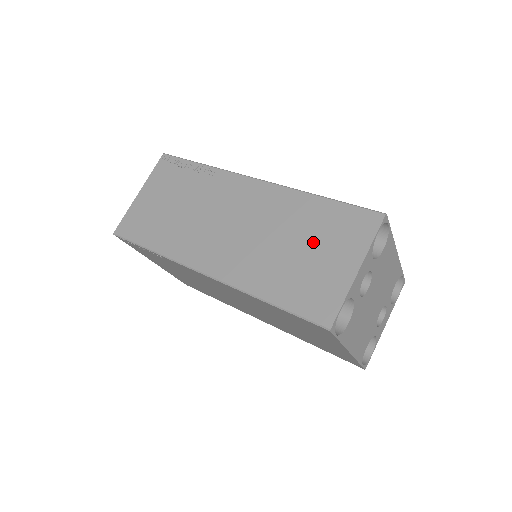
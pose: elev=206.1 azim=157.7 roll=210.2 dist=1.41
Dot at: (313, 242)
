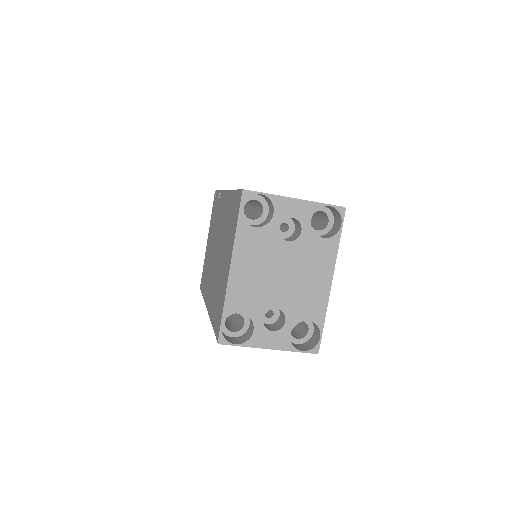
Dot at: occluded
